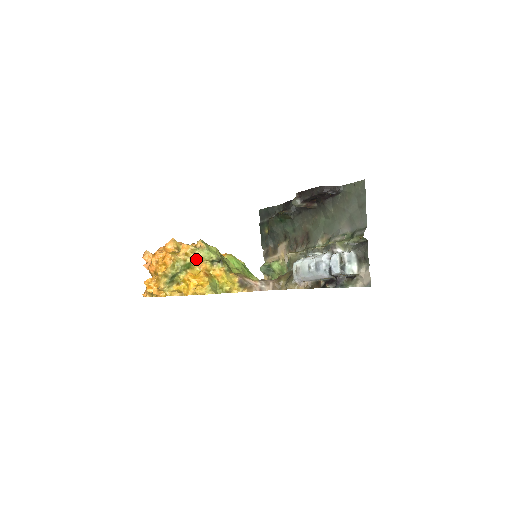
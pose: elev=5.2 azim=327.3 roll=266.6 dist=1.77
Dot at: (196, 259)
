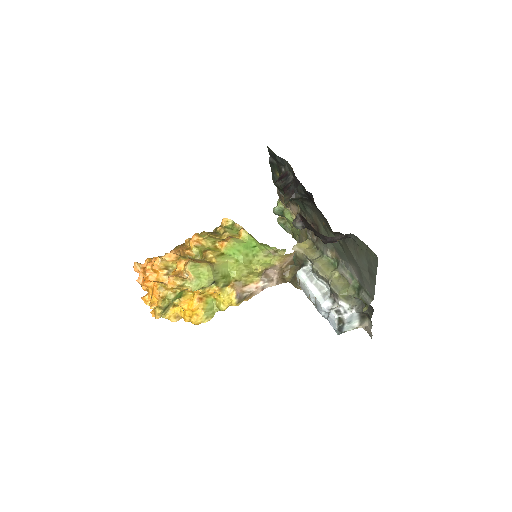
Dot at: (186, 288)
